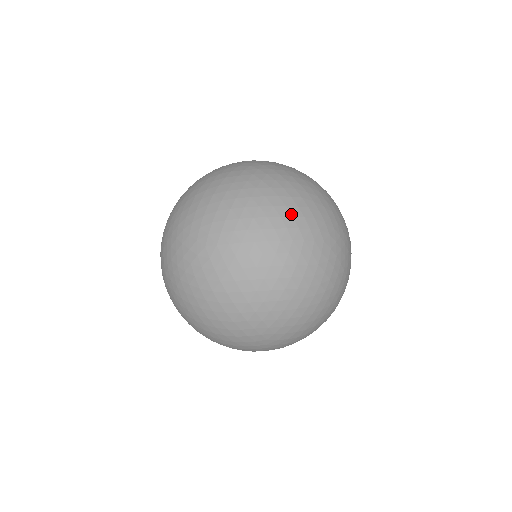
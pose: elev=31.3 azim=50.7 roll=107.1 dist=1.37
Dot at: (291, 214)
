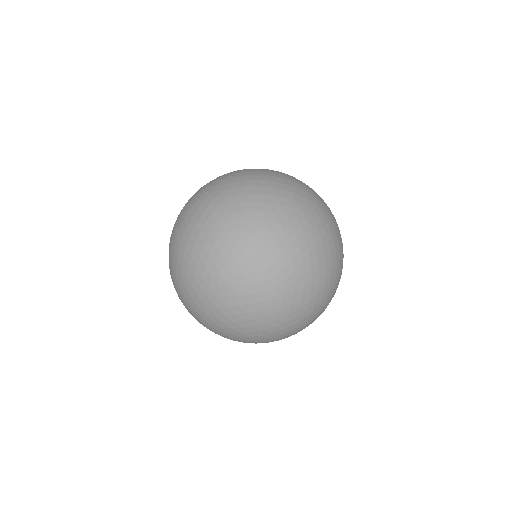
Dot at: (230, 249)
